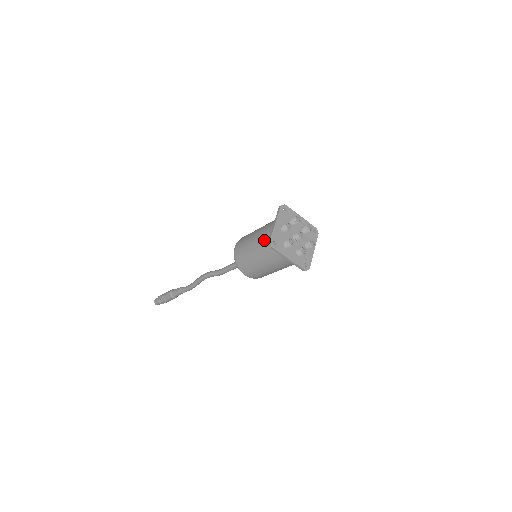
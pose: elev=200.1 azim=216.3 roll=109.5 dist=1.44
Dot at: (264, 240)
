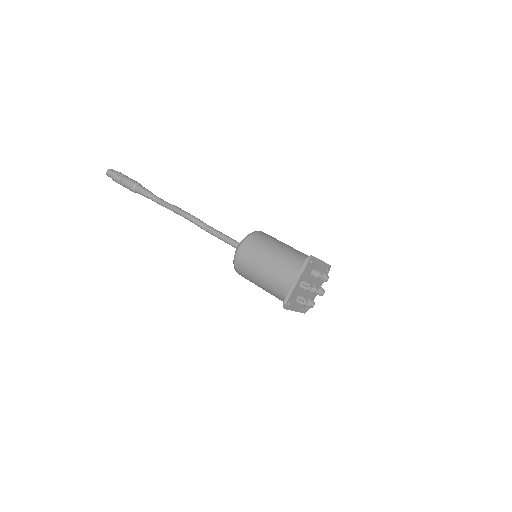
Dot at: (277, 284)
